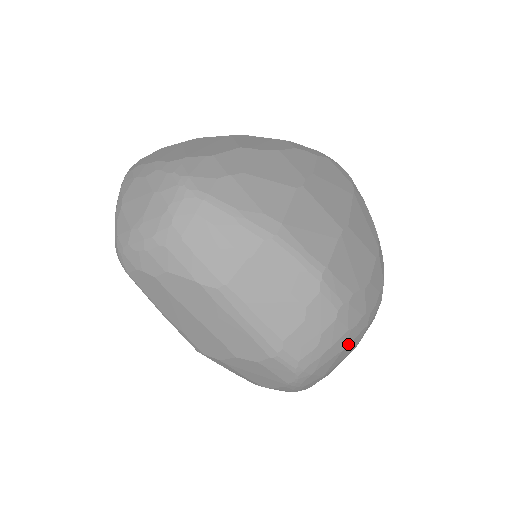
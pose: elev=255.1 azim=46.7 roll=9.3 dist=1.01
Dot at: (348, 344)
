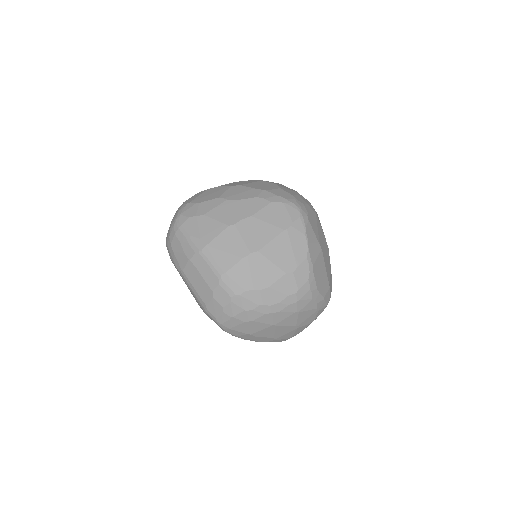
Dot at: (252, 319)
